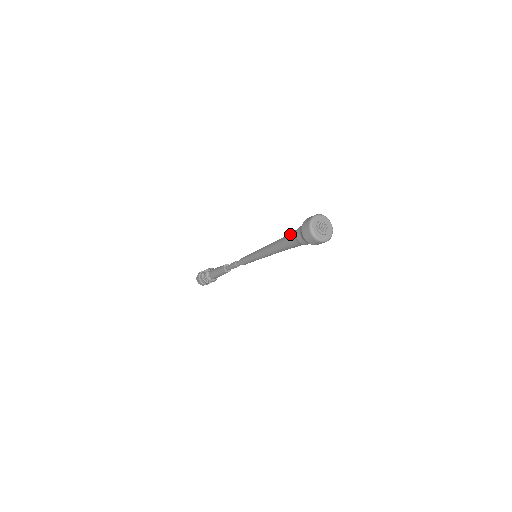
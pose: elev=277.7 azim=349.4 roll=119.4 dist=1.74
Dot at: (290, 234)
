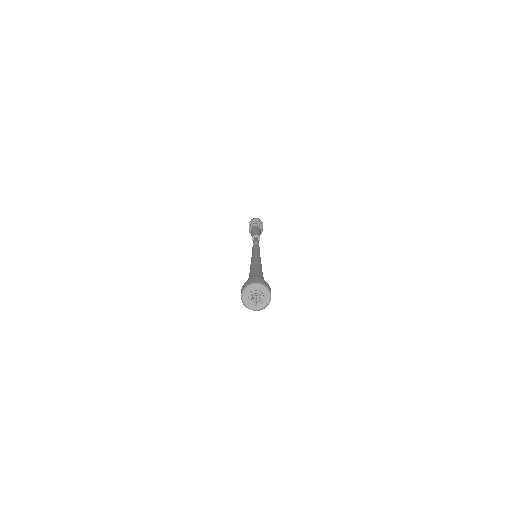
Dot at: occluded
